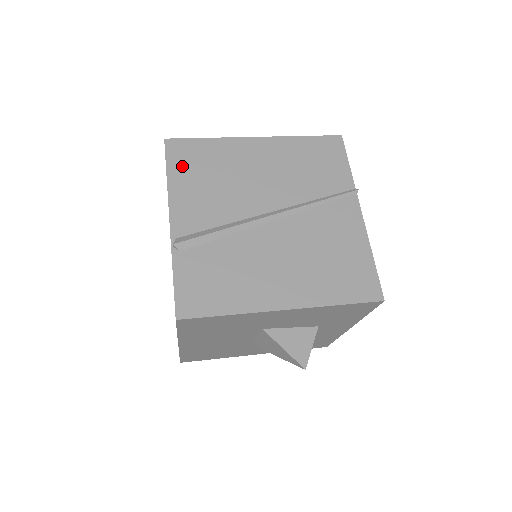
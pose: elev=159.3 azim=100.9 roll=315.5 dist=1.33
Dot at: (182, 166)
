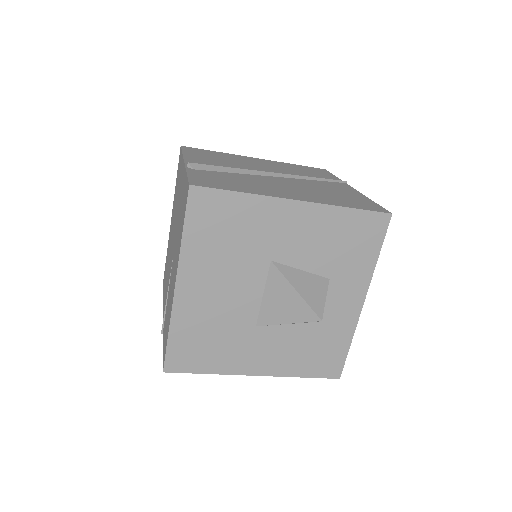
Dot at: (195, 153)
